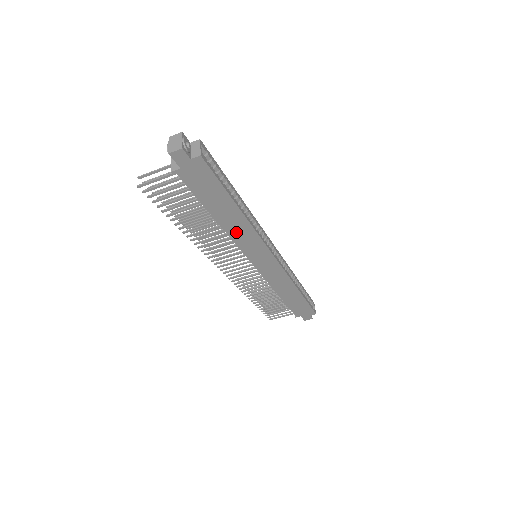
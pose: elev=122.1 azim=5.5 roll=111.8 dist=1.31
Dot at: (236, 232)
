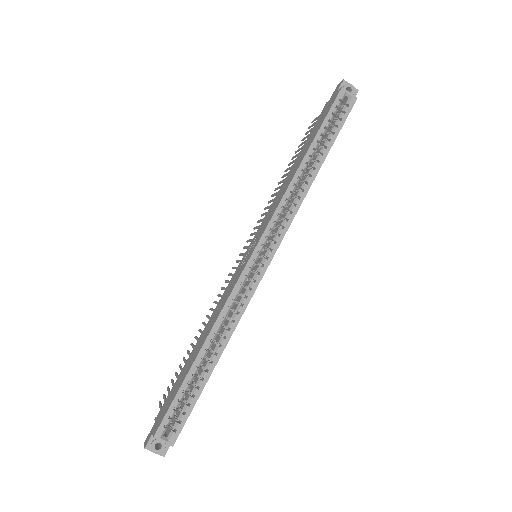
Dot at: occluded
